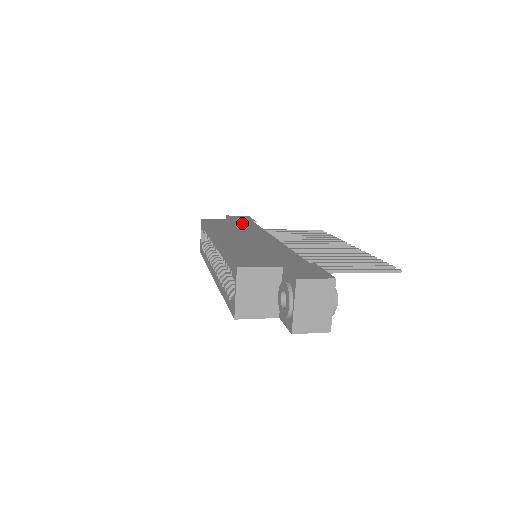
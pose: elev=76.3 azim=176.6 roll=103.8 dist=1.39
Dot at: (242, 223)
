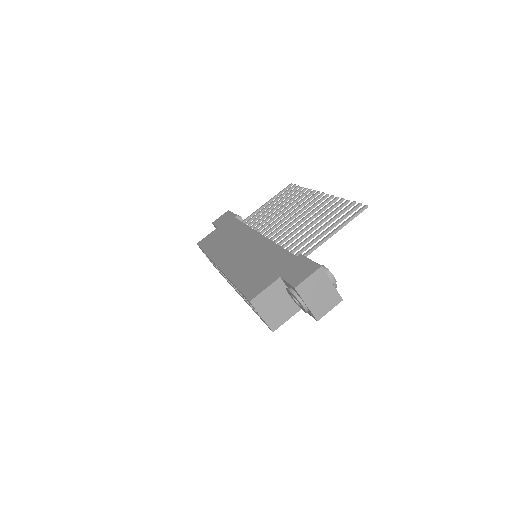
Dot at: (228, 227)
